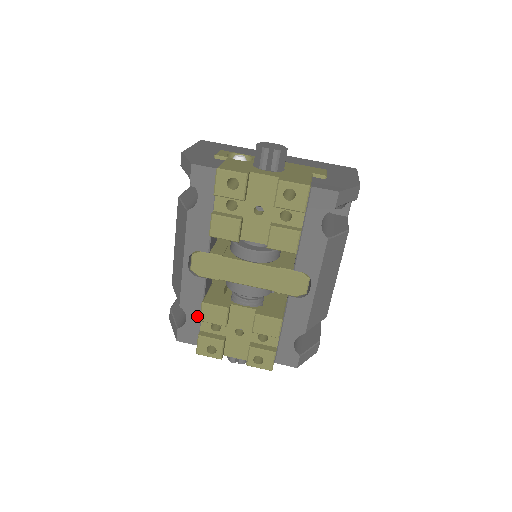
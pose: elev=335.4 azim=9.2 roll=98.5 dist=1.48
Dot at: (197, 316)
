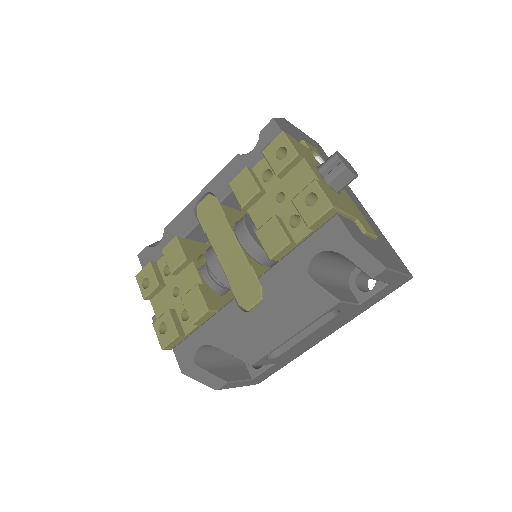
Dot at: occluded
